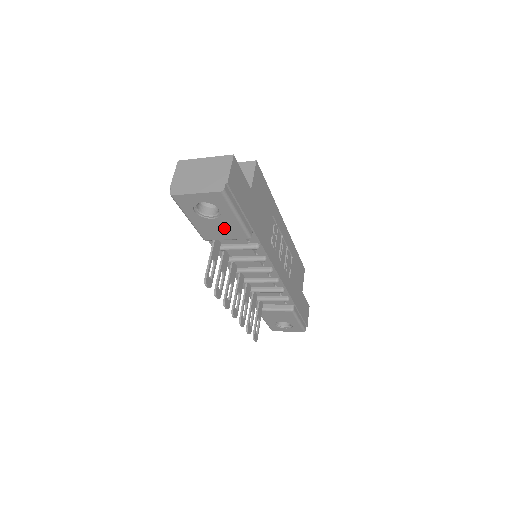
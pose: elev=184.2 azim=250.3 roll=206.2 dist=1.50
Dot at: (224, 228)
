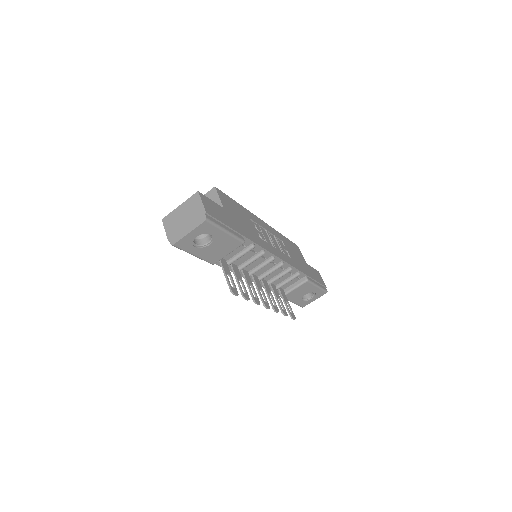
Dot at: (222, 246)
